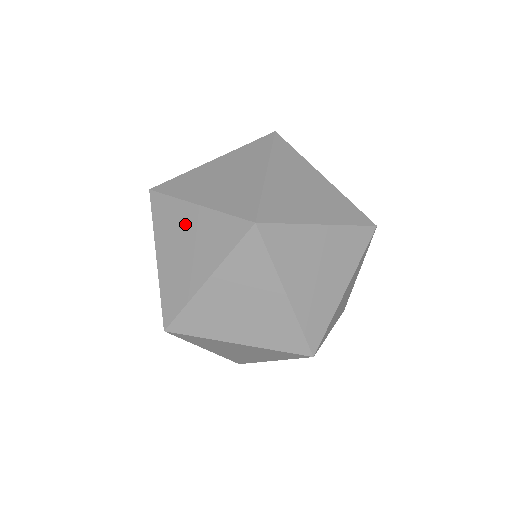
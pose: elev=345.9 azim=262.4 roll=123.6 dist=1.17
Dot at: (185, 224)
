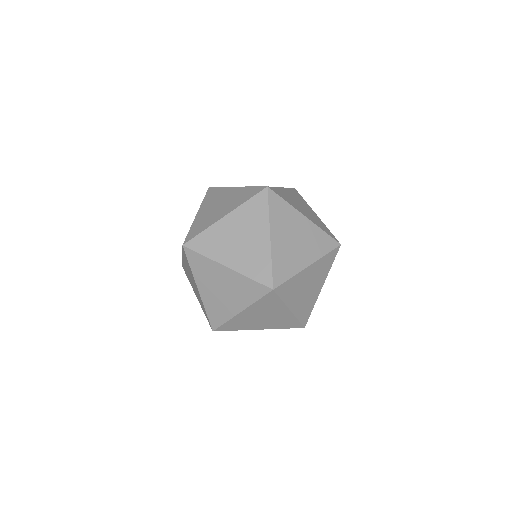
Dot at: (219, 276)
